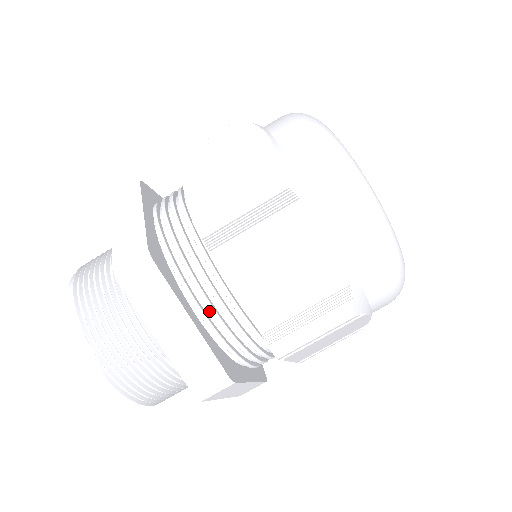
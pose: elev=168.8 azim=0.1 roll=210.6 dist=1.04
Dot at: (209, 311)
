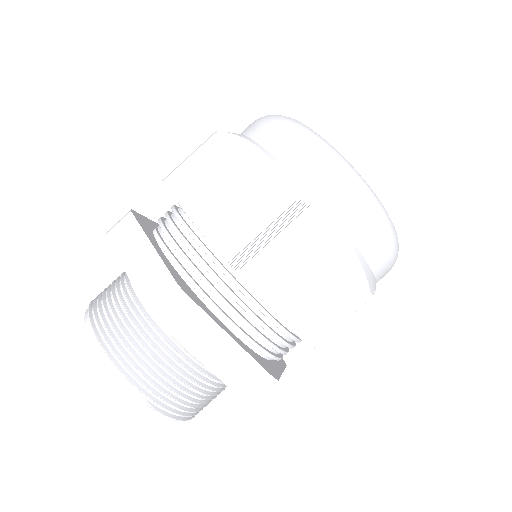
Dot at: (241, 324)
